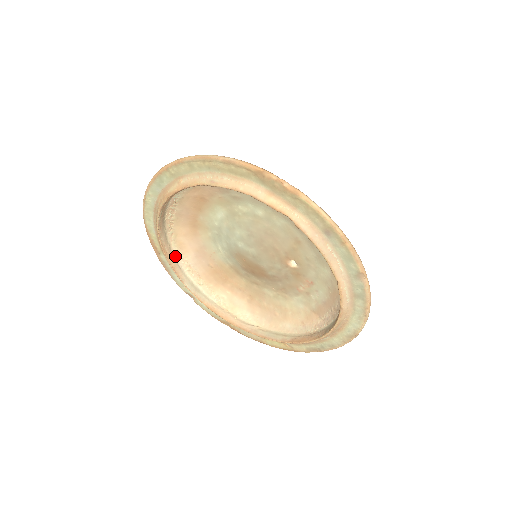
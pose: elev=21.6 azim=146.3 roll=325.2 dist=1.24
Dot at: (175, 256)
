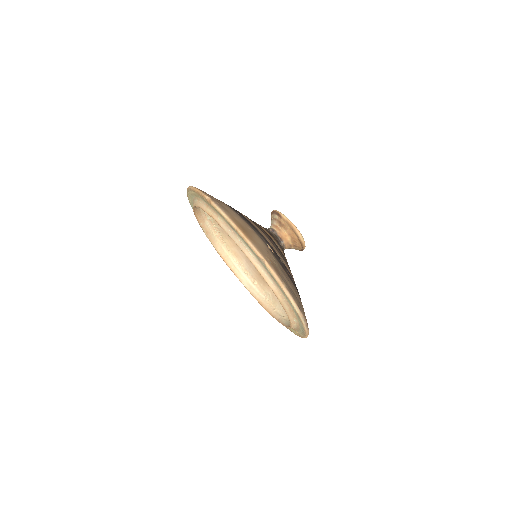
Dot at: (234, 262)
